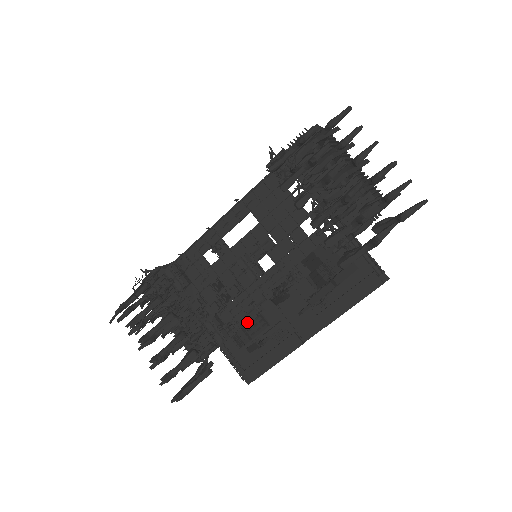
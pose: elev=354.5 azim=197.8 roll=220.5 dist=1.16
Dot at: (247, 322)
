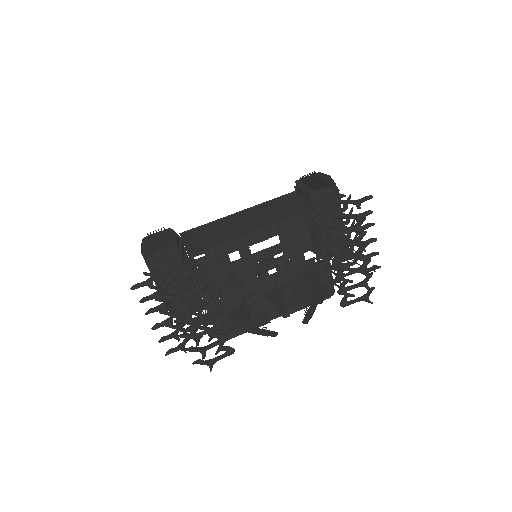
Dot at: (240, 304)
